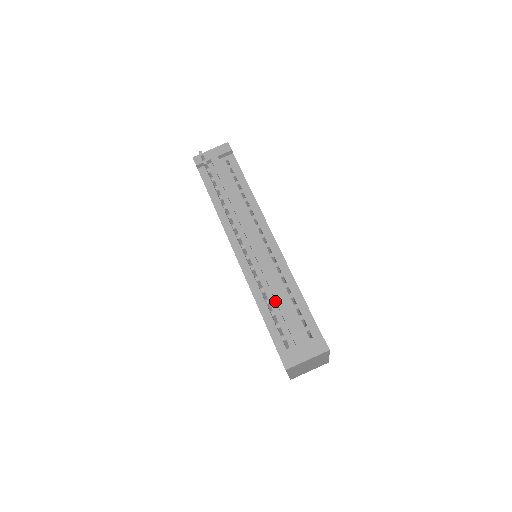
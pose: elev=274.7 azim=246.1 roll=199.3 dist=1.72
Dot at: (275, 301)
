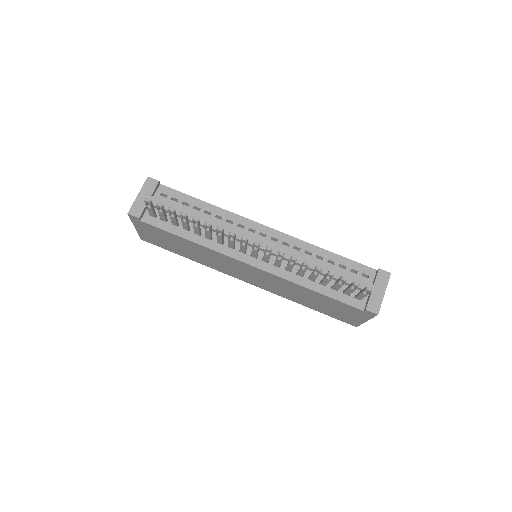
Dot at: occluded
